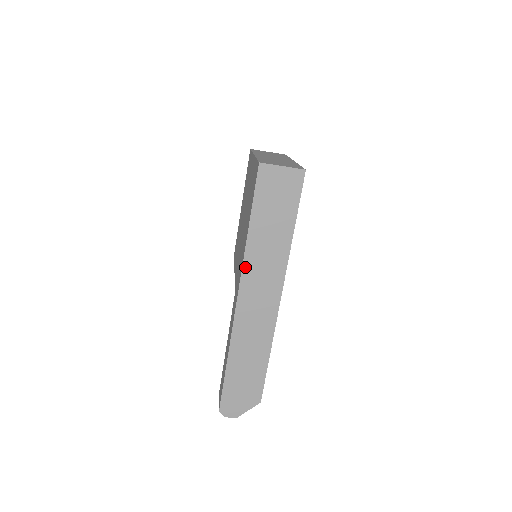
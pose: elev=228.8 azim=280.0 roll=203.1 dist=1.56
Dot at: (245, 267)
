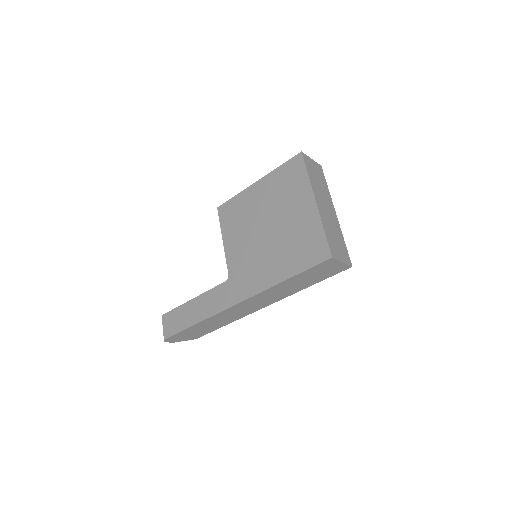
Dot at: (260, 294)
